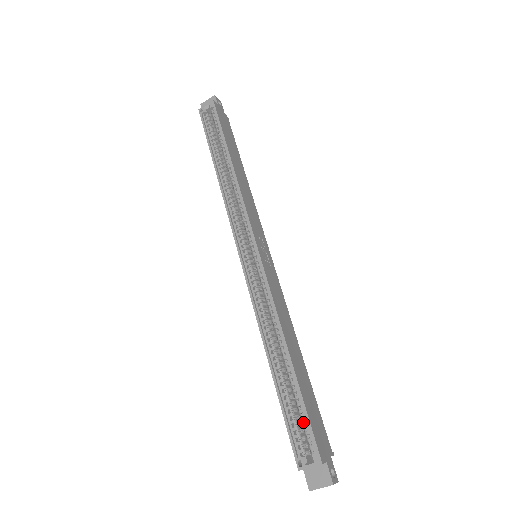
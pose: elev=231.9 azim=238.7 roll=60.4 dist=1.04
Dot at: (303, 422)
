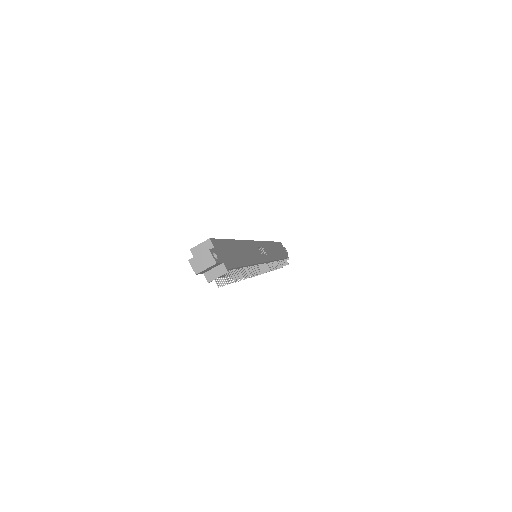
Dot at: occluded
